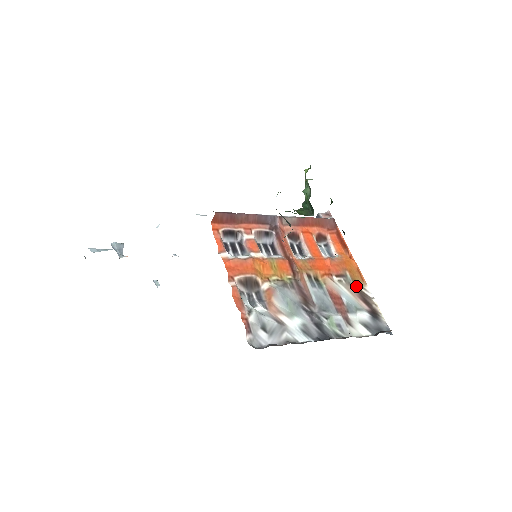
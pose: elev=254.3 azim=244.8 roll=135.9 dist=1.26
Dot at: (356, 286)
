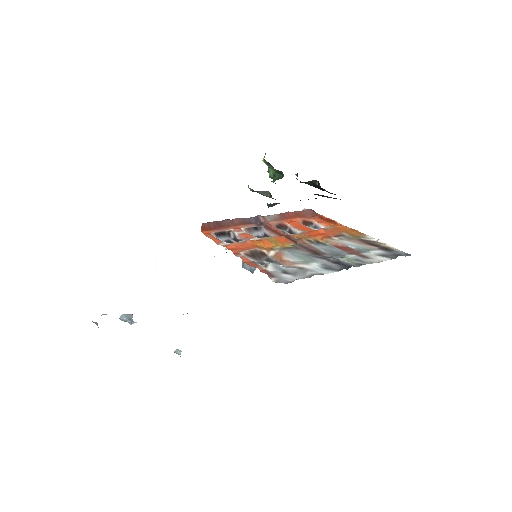
Dot at: (357, 239)
